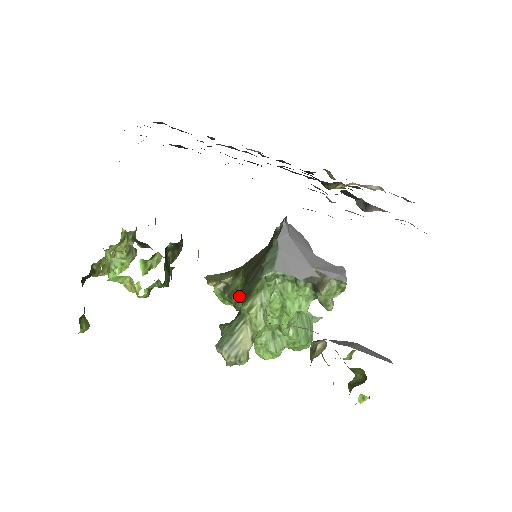
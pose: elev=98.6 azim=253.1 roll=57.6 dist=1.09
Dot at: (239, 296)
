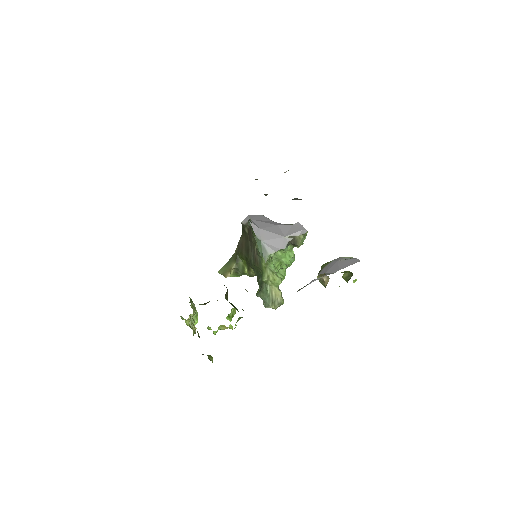
Dot at: (249, 271)
